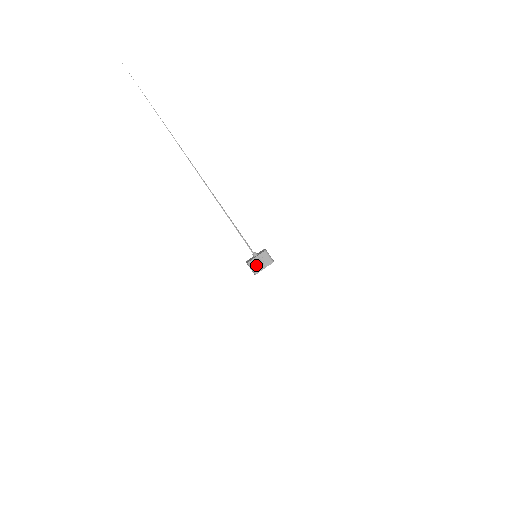
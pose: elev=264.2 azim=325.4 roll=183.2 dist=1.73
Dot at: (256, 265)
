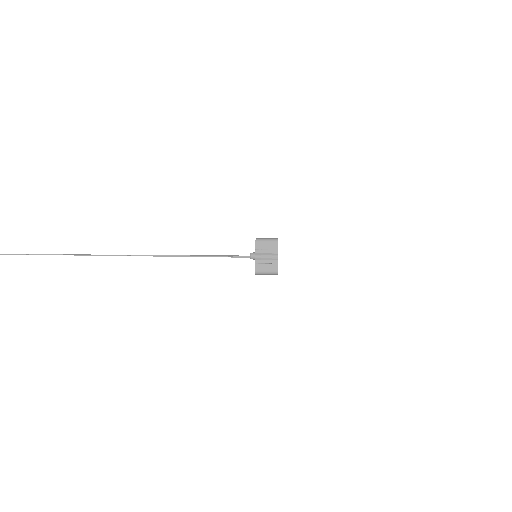
Dot at: (266, 265)
